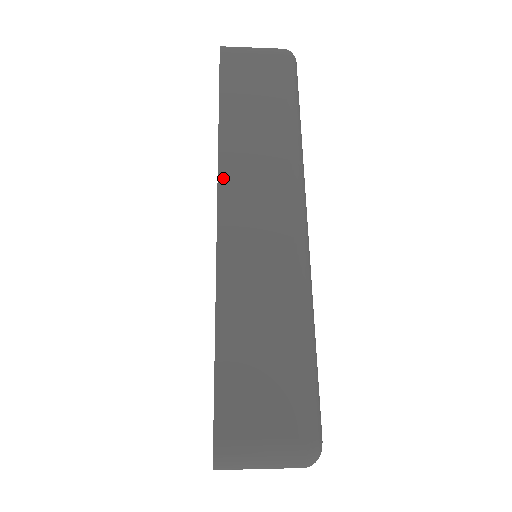
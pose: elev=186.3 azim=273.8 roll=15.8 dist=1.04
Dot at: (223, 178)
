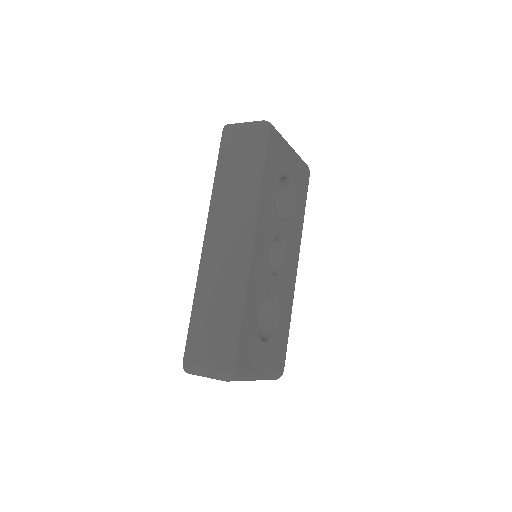
Dot at: (210, 219)
